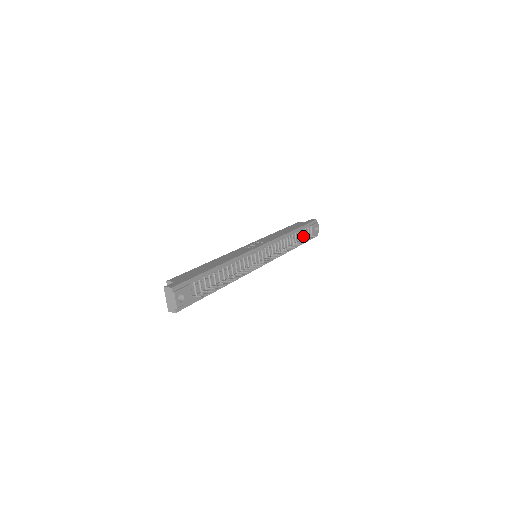
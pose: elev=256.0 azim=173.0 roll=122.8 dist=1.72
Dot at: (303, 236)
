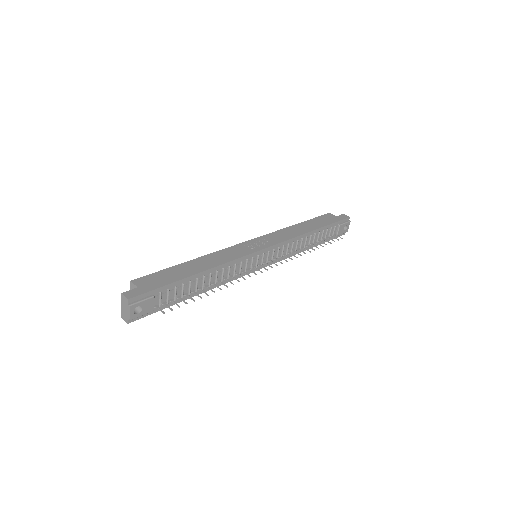
Dot at: (325, 236)
